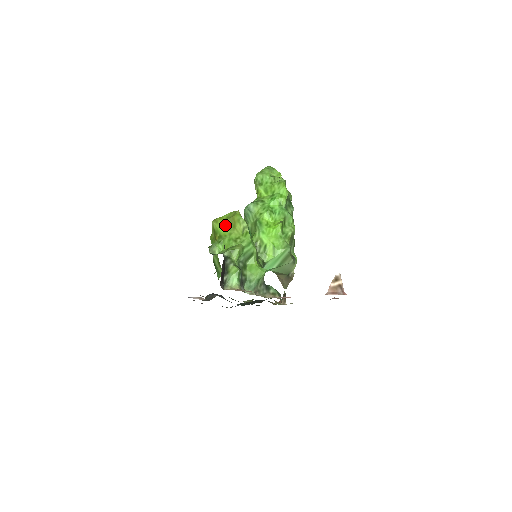
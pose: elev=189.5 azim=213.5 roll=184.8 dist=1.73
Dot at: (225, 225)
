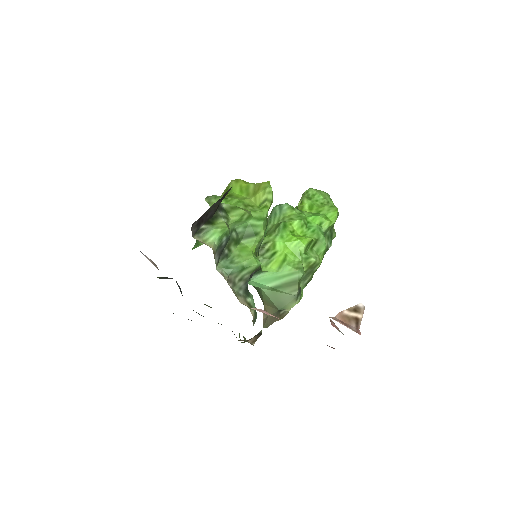
Dot at: (245, 188)
